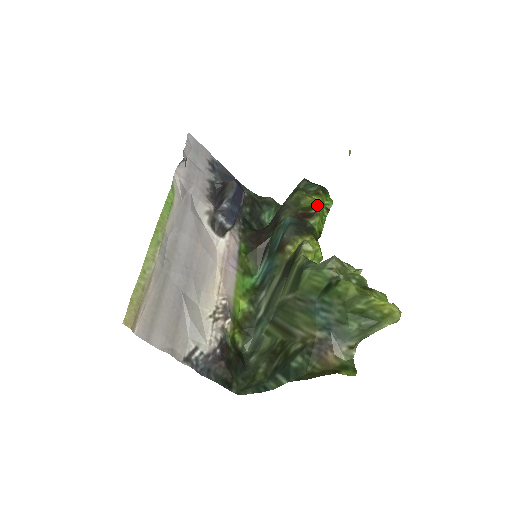
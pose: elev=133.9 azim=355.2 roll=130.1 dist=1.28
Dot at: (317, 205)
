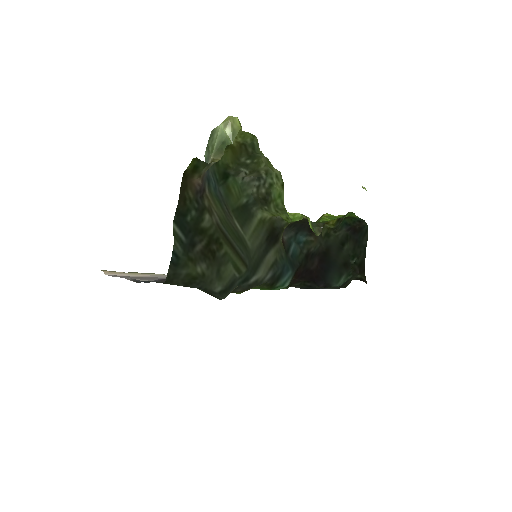
Dot at: occluded
